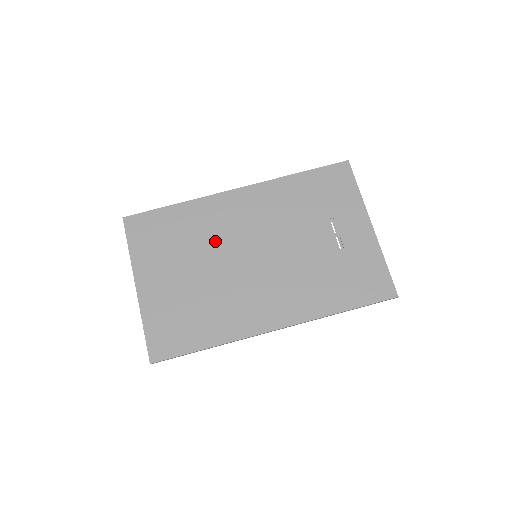
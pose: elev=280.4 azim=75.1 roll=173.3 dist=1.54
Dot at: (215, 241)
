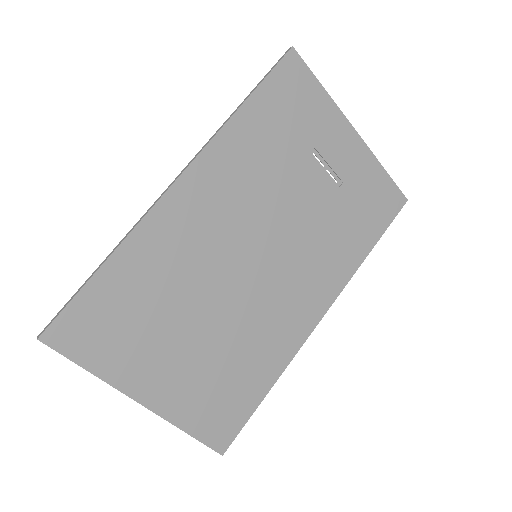
Dot at: (198, 274)
